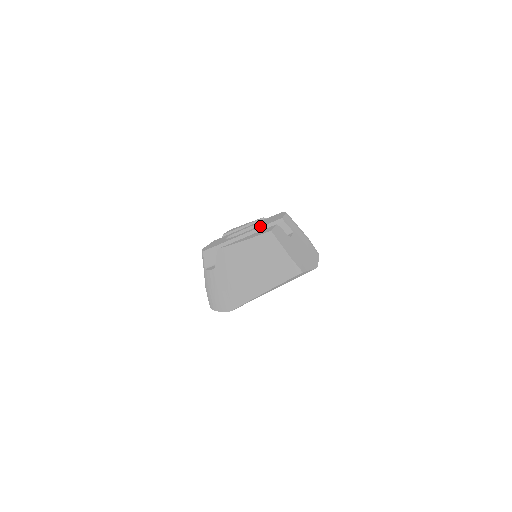
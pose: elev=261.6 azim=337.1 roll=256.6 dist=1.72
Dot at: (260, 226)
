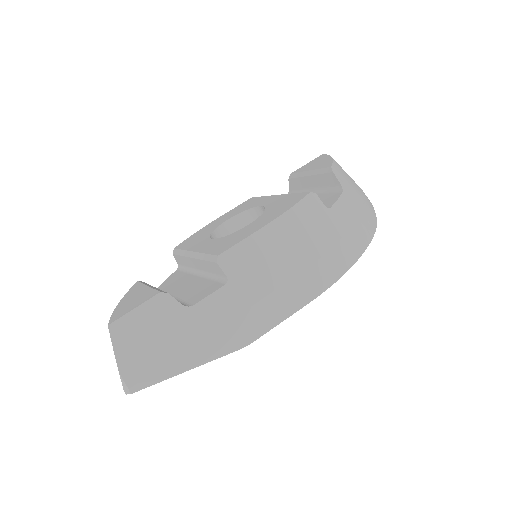
Dot at: (211, 247)
